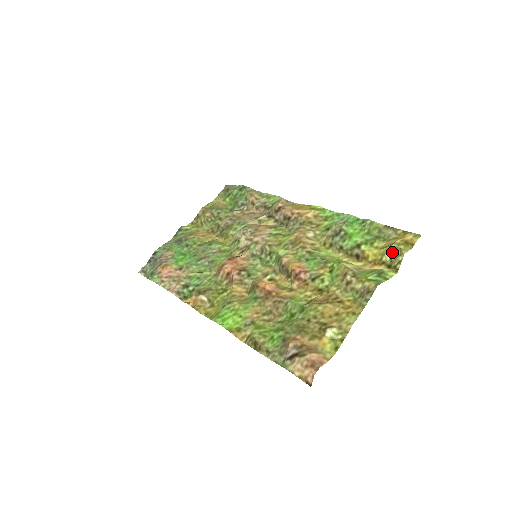
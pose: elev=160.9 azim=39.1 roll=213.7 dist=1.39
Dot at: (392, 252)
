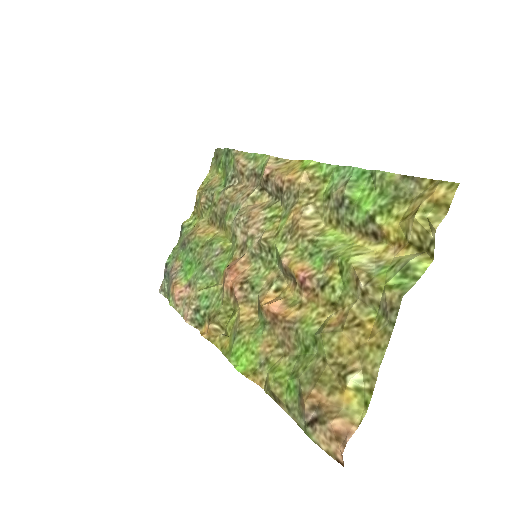
Dot at: (417, 227)
